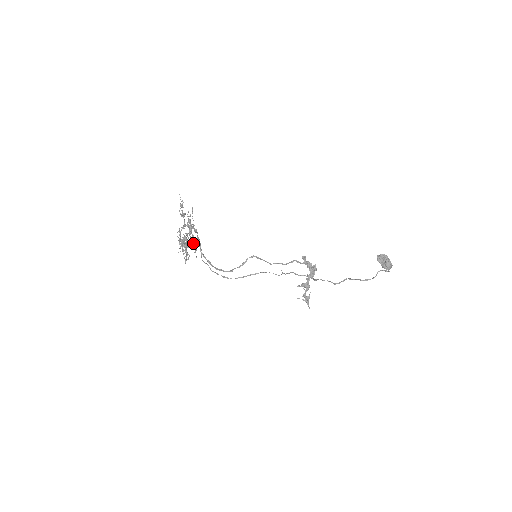
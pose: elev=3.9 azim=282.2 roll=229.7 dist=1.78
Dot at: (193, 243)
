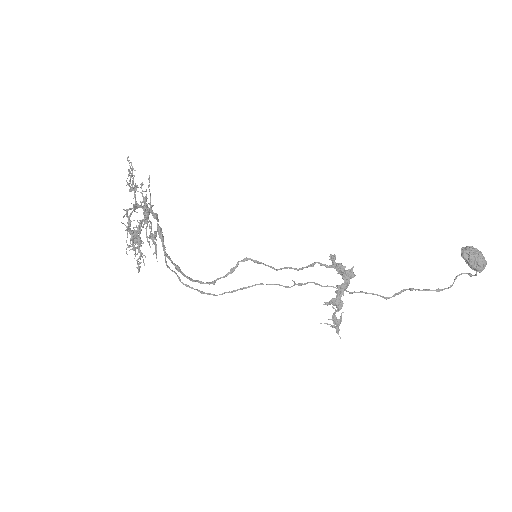
Dot at: occluded
